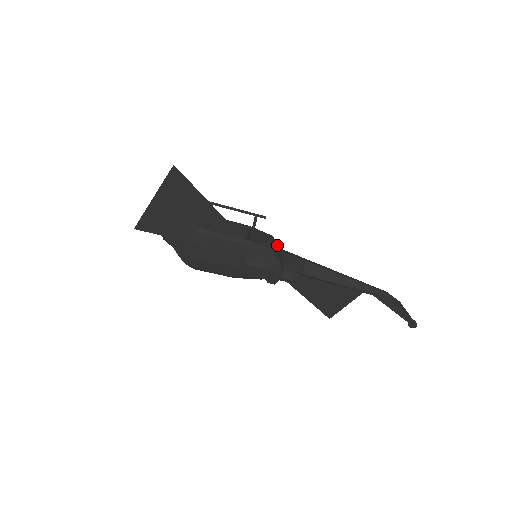
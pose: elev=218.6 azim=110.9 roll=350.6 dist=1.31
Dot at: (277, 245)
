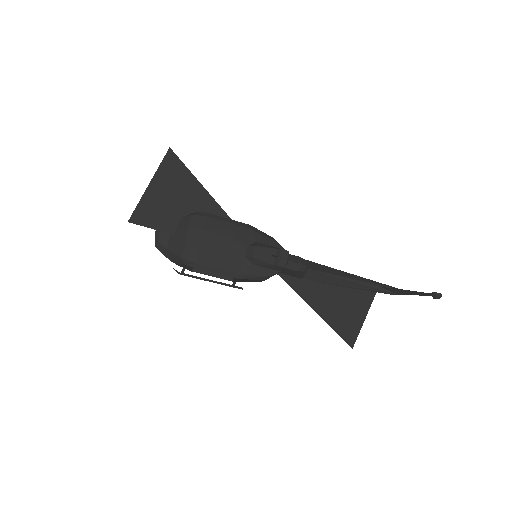
Dot at: occluded
